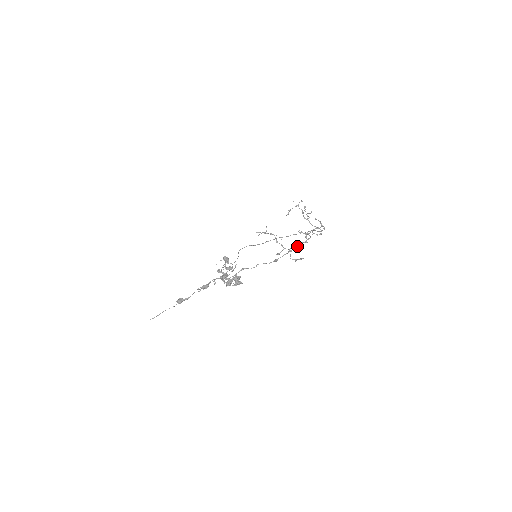
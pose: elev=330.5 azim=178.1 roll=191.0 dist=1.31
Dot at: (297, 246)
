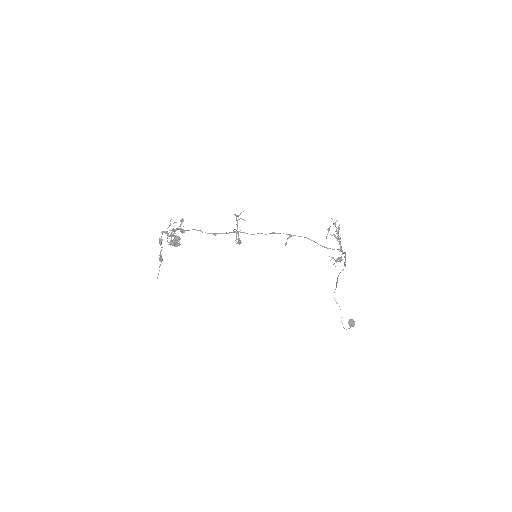
Dot at: (254, 234)
